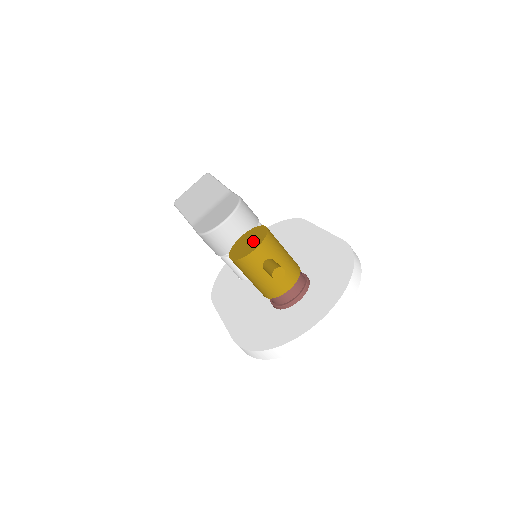
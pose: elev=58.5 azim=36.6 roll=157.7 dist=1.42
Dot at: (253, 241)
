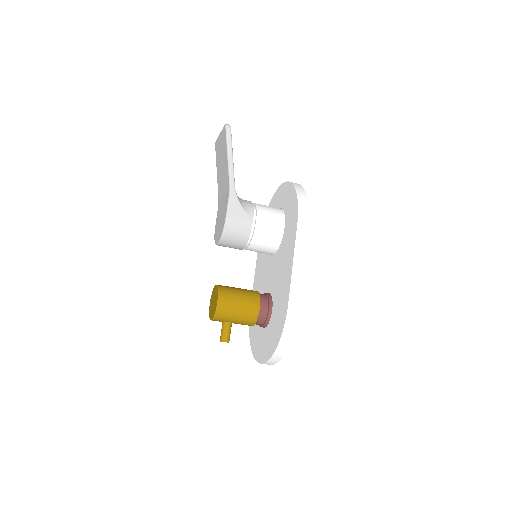
Dot at: (213, 308)
